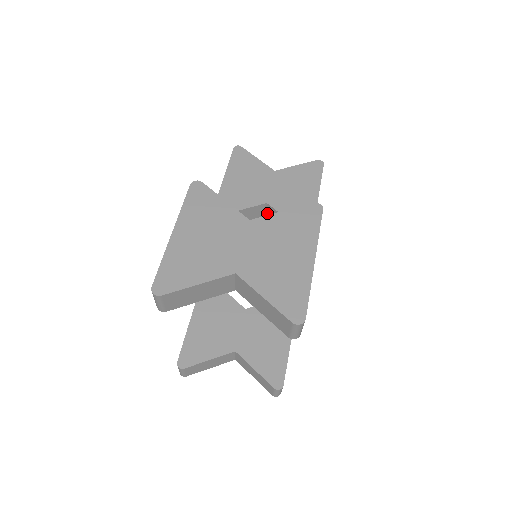
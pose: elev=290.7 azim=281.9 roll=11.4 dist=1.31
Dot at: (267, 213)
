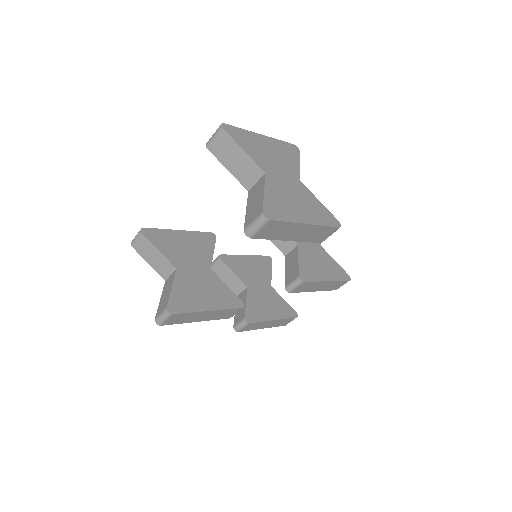
Dot at: (290, 253)
